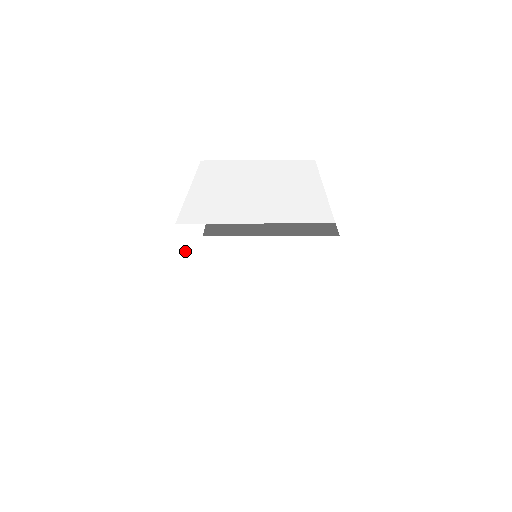
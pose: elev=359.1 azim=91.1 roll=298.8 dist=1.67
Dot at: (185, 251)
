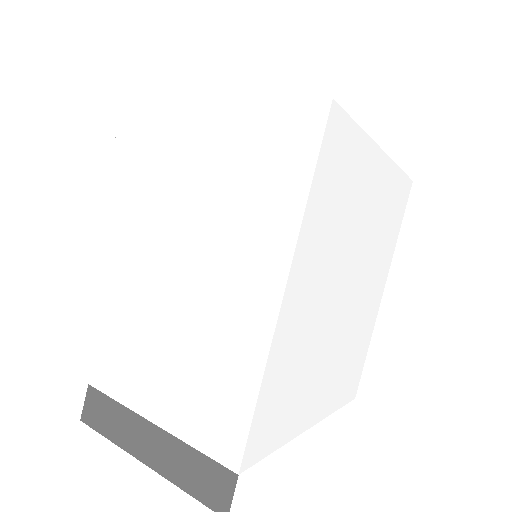
Dot at: occluded
